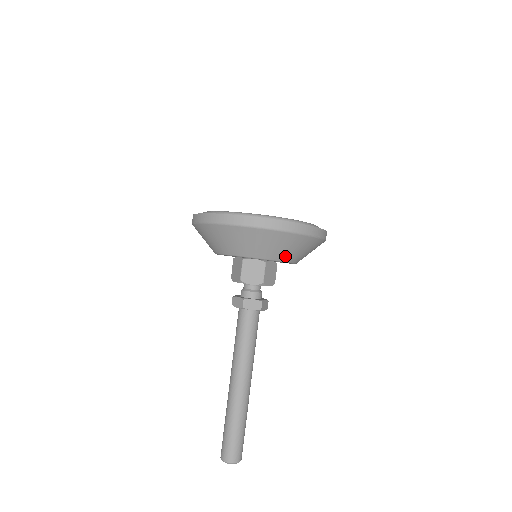
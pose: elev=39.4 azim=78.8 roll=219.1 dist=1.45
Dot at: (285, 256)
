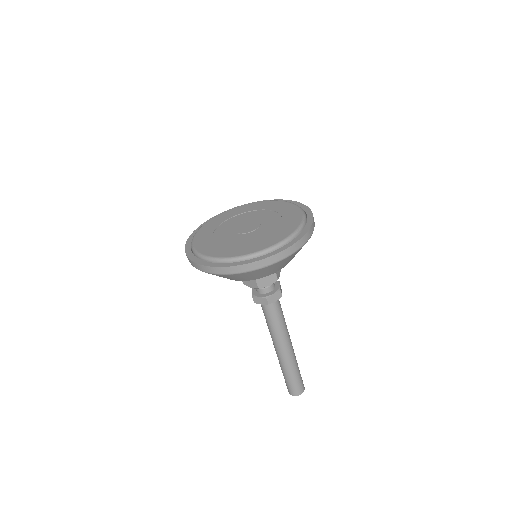
Dot at: (254, 278)
